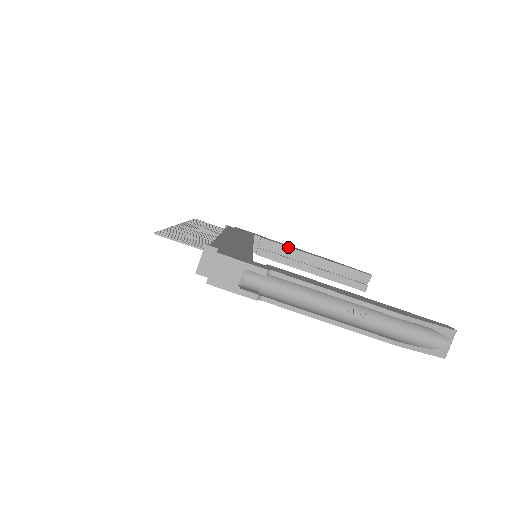
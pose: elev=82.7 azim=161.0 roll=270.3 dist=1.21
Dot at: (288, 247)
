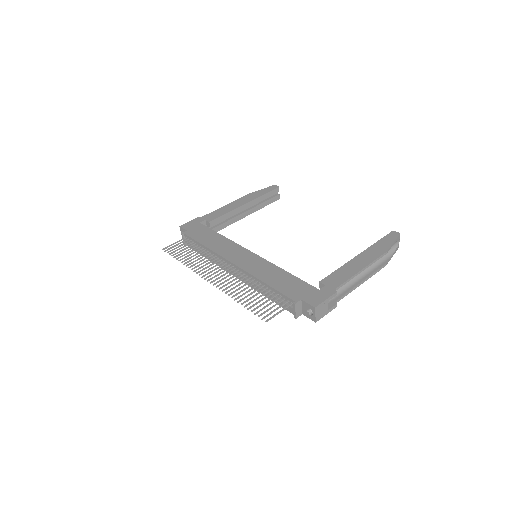
Dot at: (227, 213)
